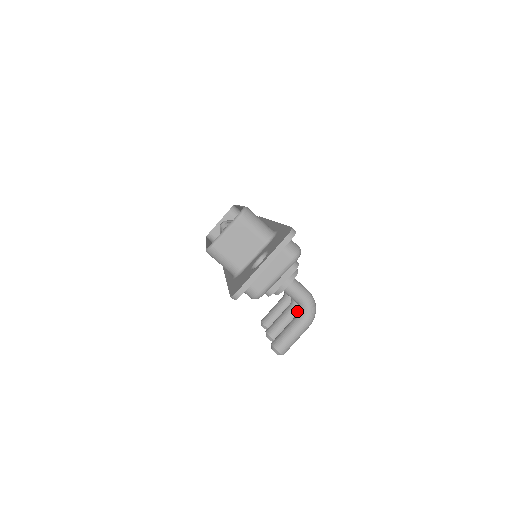
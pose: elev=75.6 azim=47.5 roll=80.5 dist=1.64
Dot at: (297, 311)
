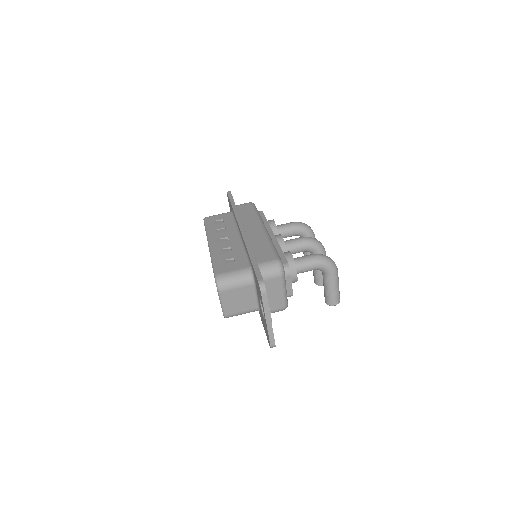
Dot at: occluded
